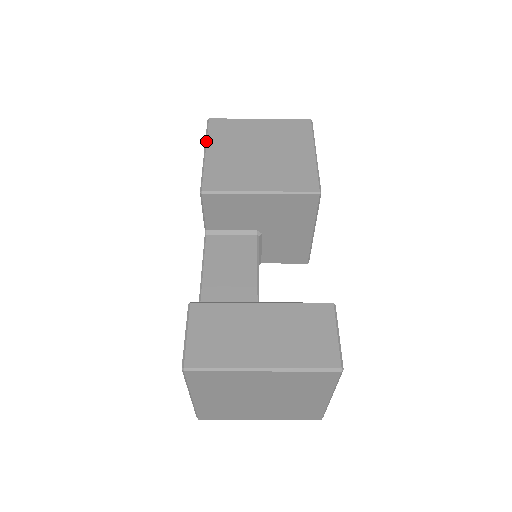
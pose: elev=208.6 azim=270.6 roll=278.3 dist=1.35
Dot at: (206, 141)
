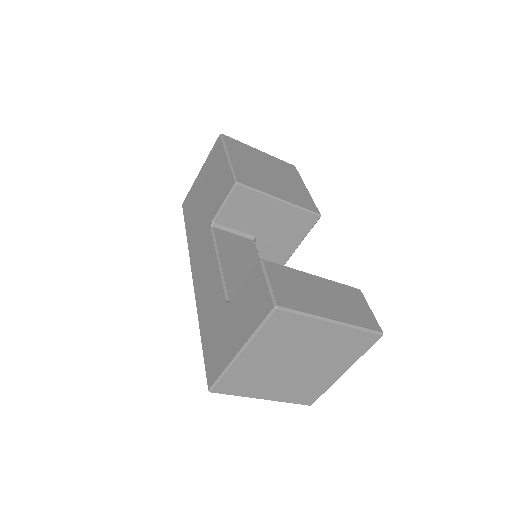
Dot at: (226, 148)
